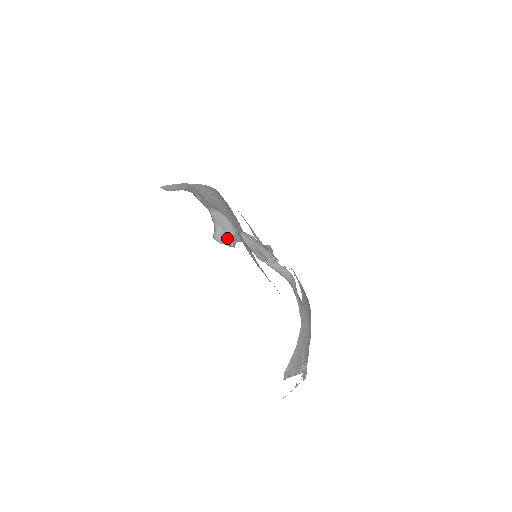
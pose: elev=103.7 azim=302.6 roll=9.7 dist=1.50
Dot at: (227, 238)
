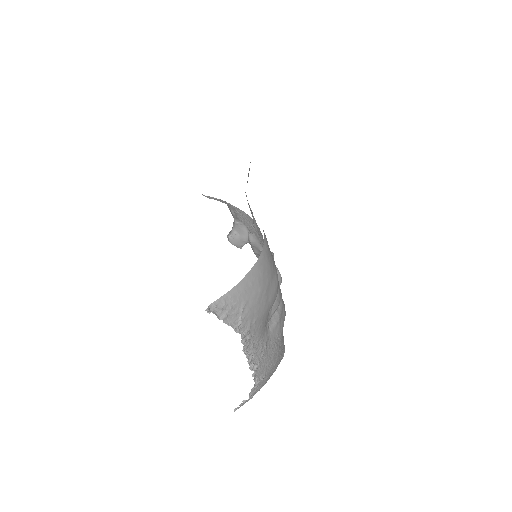
Dot at: (240, 243)
